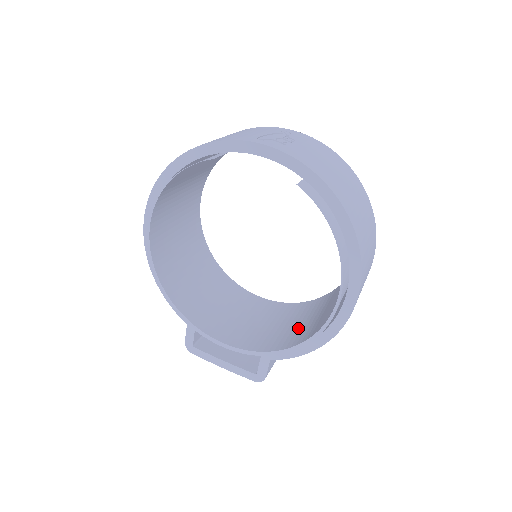
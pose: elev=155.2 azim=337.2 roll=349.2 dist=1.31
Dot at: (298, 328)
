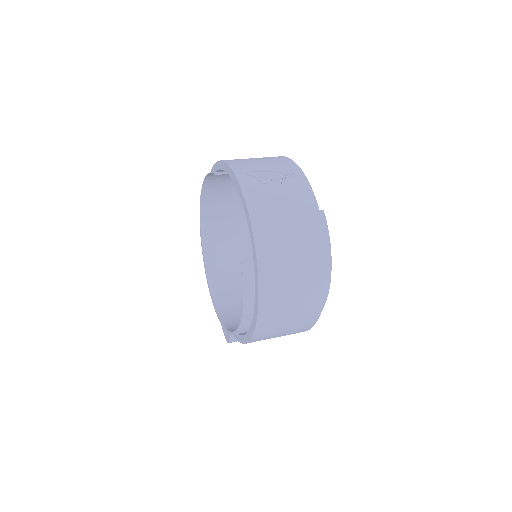
Dot at: occluded
